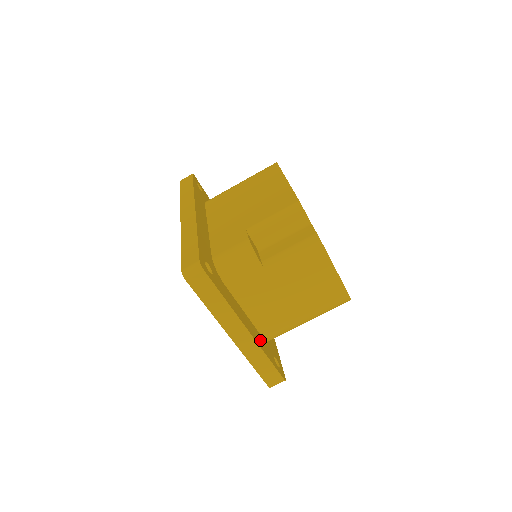
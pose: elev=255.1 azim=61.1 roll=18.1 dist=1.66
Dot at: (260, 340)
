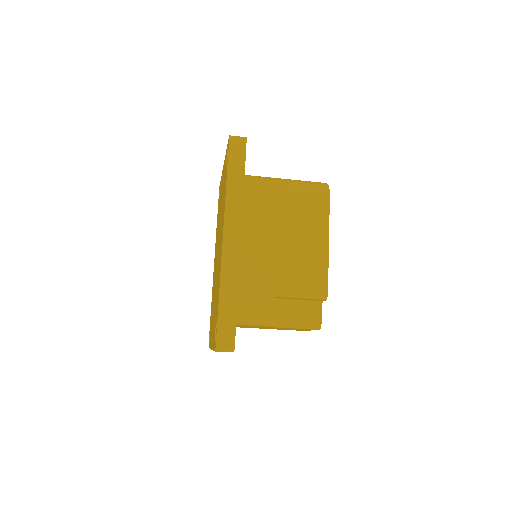
Dot at: occluded
